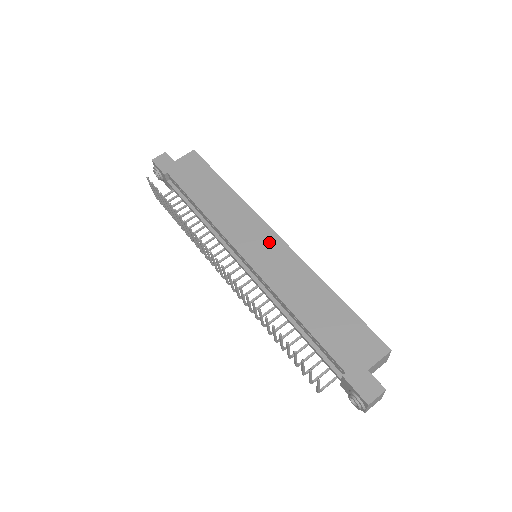
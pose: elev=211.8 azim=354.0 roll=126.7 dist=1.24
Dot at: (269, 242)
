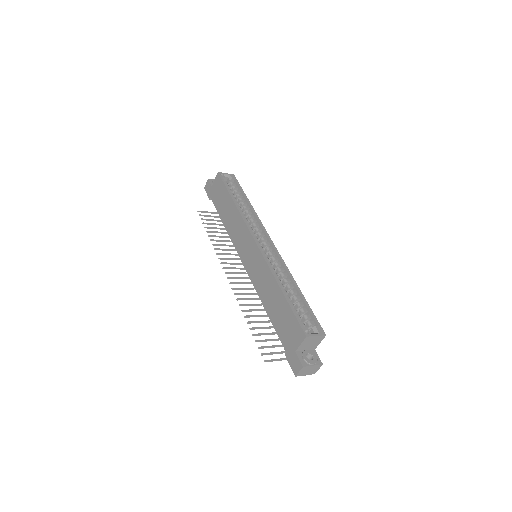
Dot at: (252, 249)
